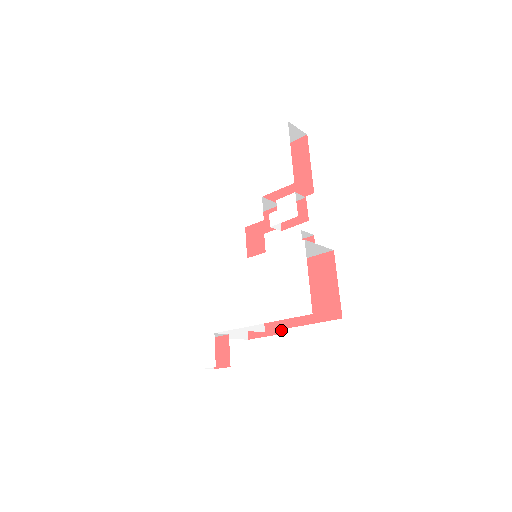
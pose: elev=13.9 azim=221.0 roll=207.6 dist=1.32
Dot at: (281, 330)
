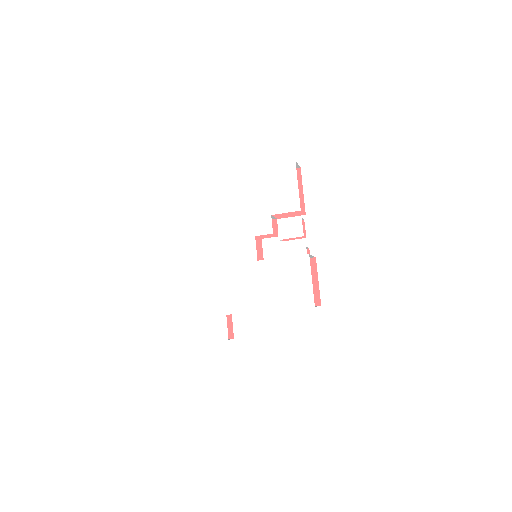
Dot at: occluded
